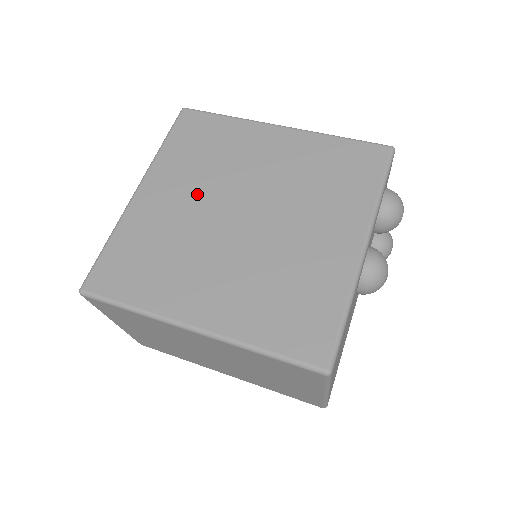
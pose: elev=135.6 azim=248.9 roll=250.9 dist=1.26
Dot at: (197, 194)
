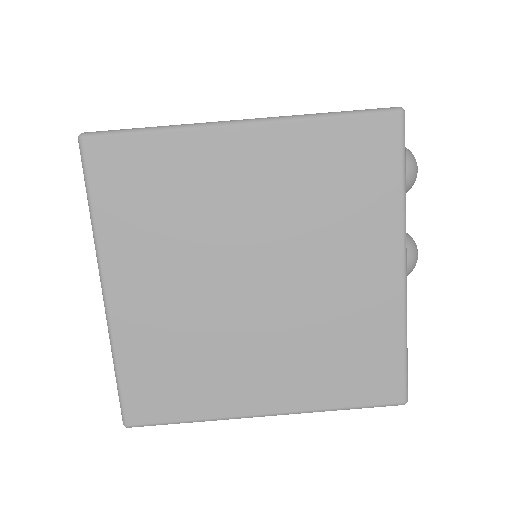
Dot at: (184, 271)
